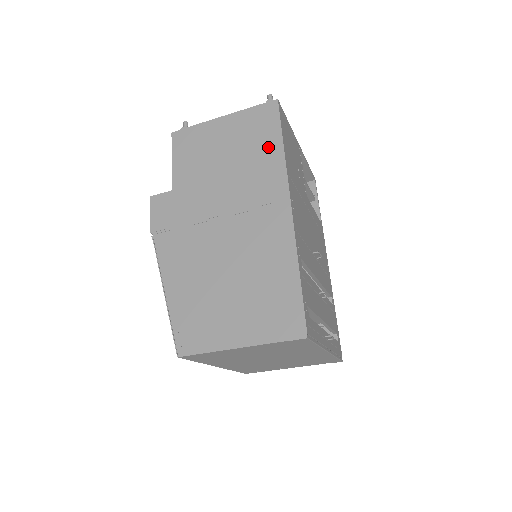
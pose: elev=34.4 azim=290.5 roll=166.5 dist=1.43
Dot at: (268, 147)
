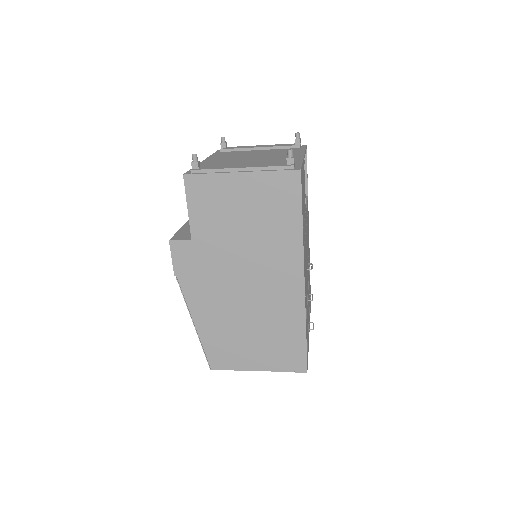
Dot at: (288, 221)
